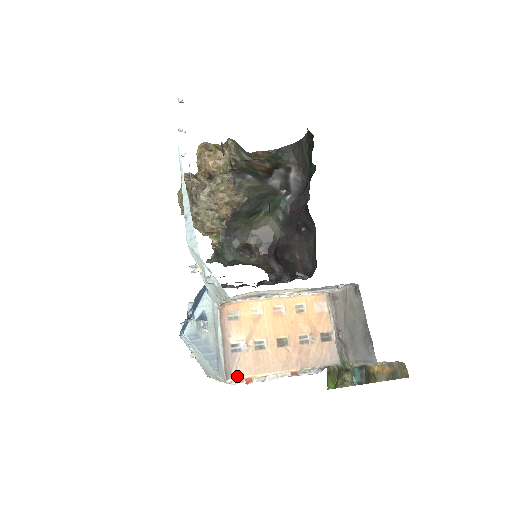
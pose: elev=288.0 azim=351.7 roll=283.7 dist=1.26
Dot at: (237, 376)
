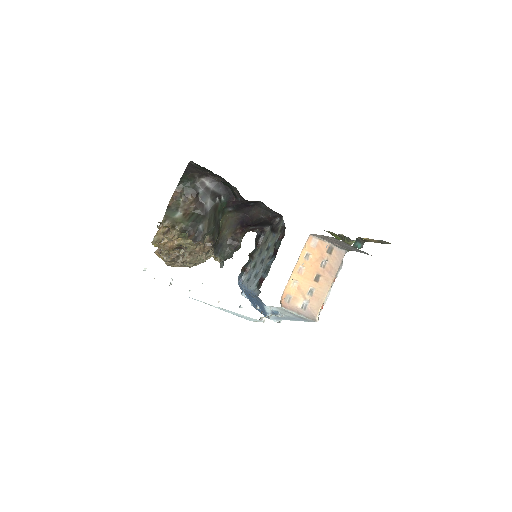
Dot at: (317, 313)
